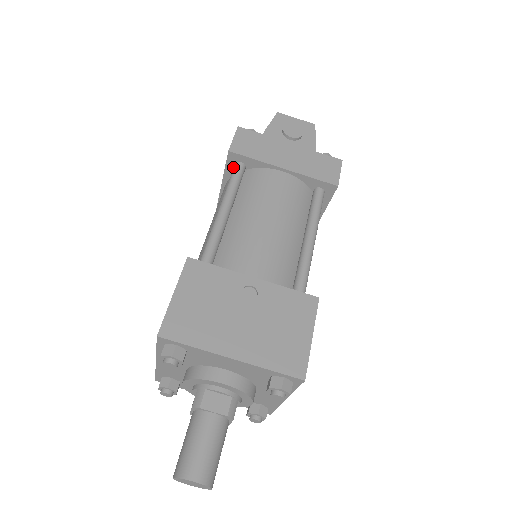
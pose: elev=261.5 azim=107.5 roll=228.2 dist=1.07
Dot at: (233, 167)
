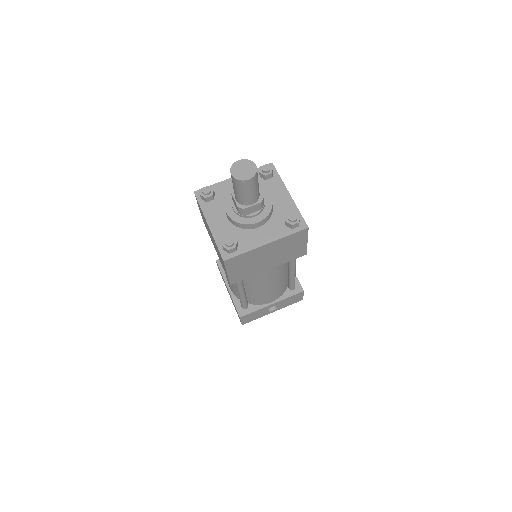
Dot at: occluded
